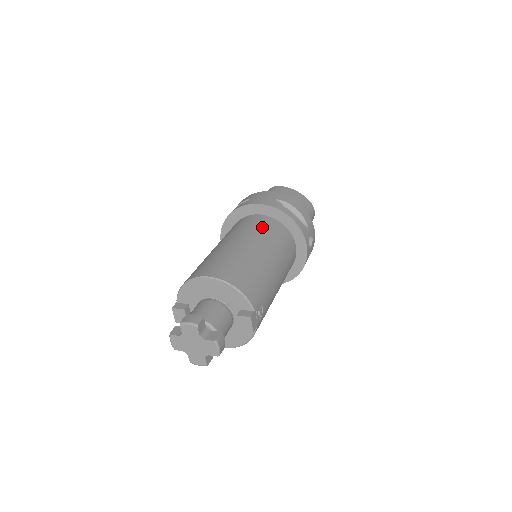
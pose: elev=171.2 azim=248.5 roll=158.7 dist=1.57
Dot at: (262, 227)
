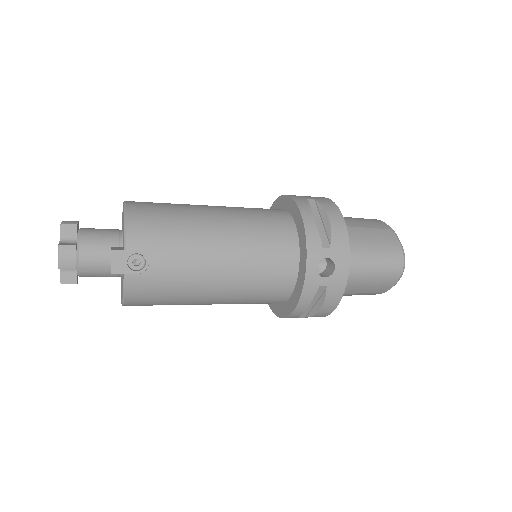
Dot at: (260, 212)
